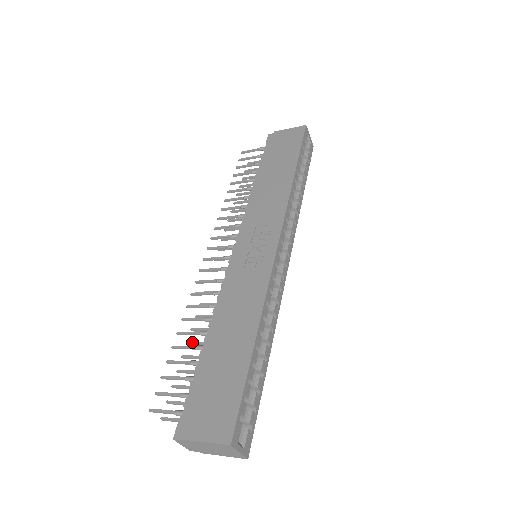
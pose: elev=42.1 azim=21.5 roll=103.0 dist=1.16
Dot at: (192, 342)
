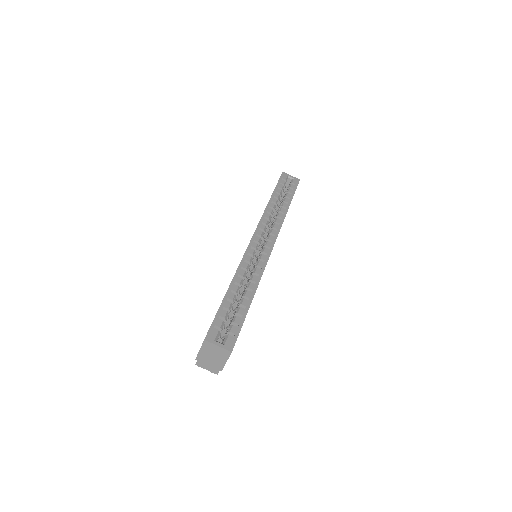
Dot at: occluded
